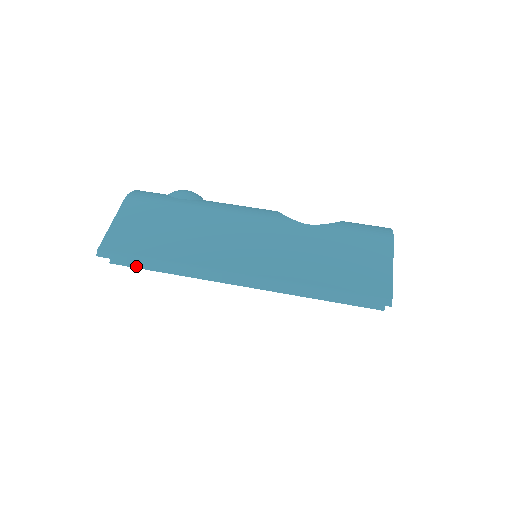
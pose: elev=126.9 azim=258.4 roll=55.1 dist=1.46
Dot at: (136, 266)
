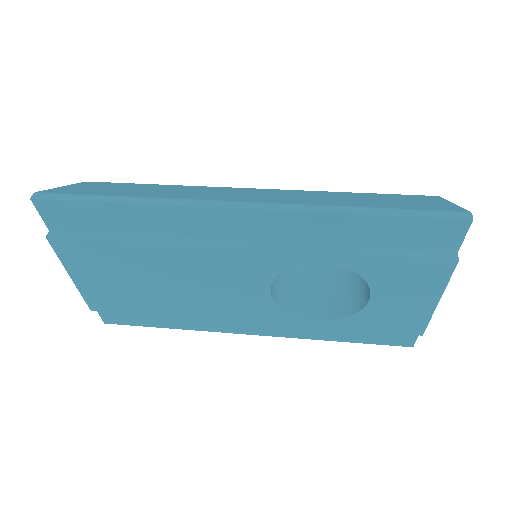
Dot at: (85, 237)
